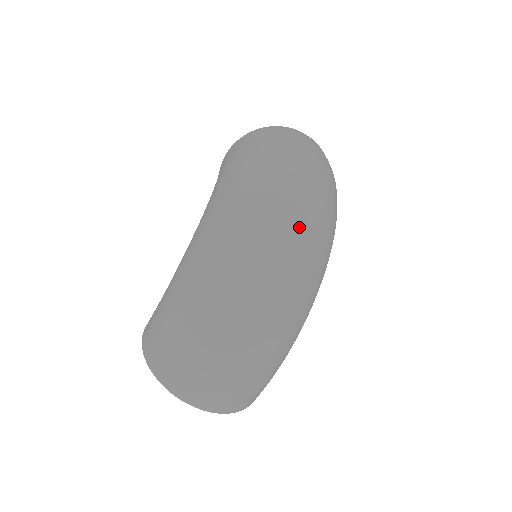
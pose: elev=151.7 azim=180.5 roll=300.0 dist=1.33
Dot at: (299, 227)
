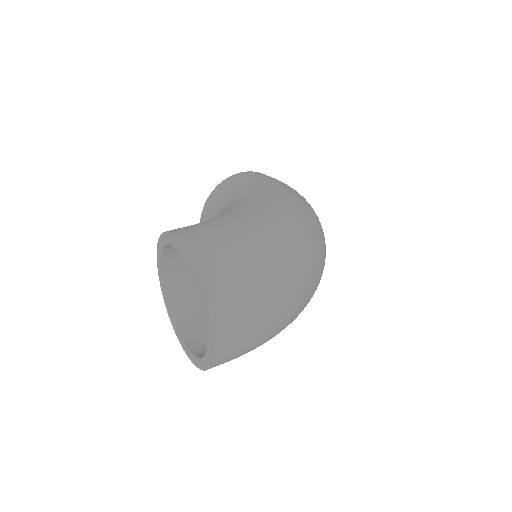
Dot at: occluded
